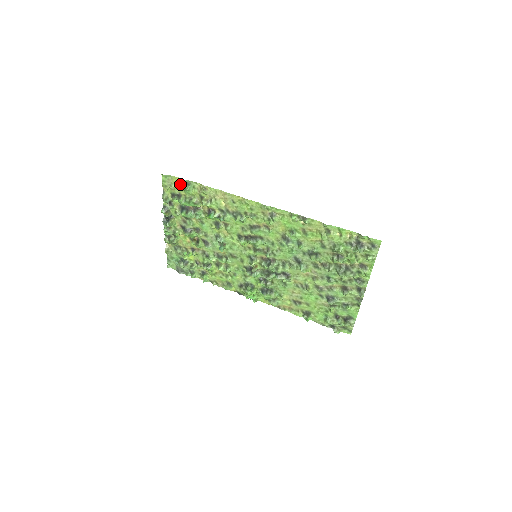
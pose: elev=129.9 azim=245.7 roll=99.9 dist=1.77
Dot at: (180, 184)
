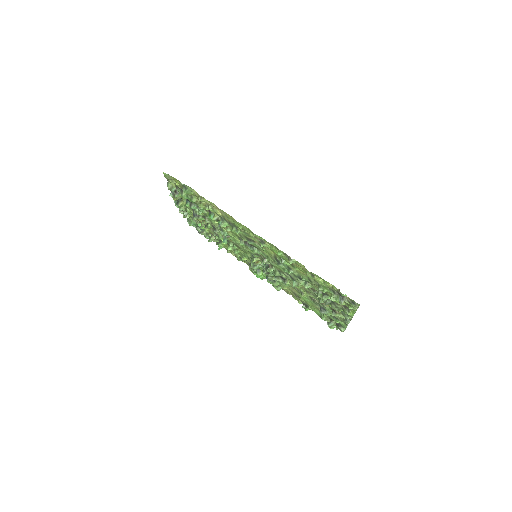
Dot at: (179, 183)
